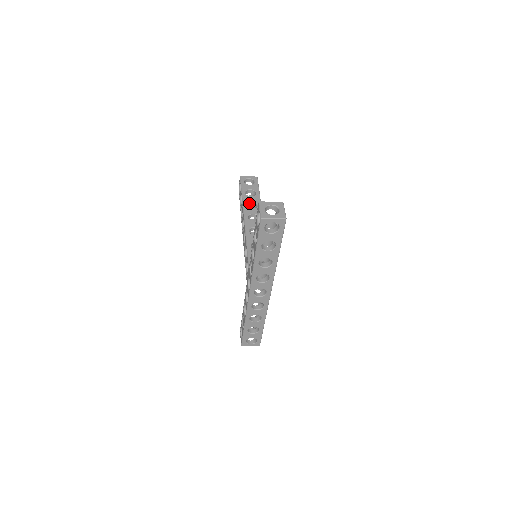
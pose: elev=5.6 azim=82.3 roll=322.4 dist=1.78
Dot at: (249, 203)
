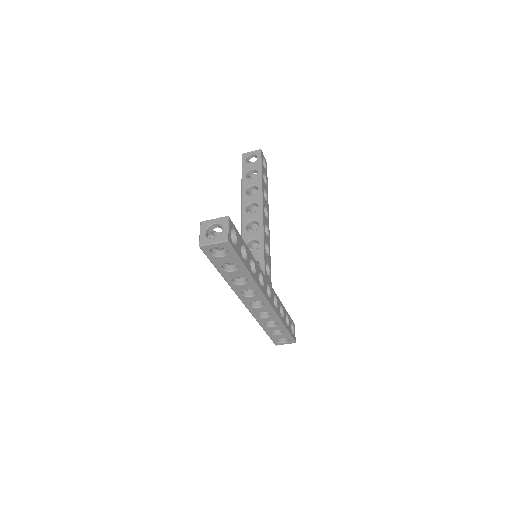
Dot at: (250, 188)
